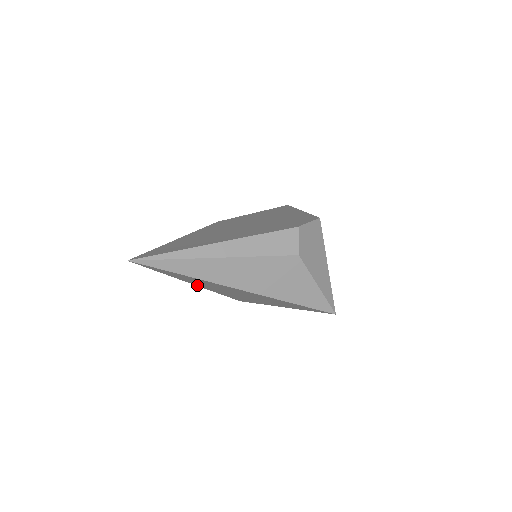
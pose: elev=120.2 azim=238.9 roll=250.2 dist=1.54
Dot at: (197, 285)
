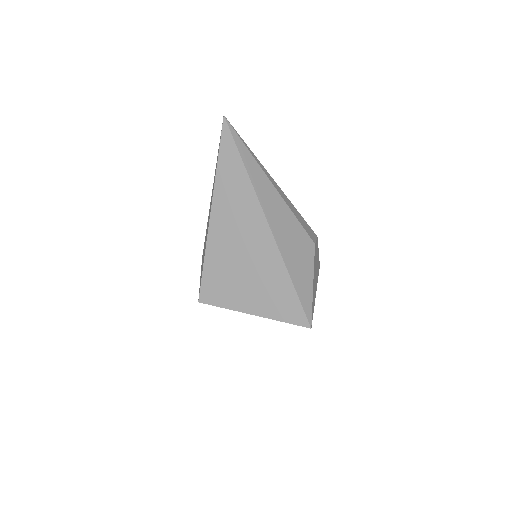
Dot at: (212, 216)
